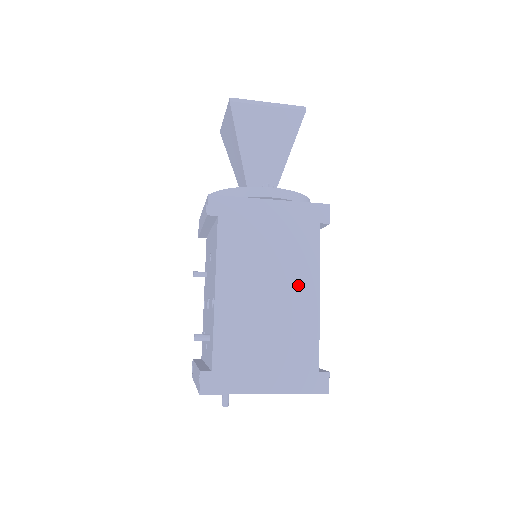
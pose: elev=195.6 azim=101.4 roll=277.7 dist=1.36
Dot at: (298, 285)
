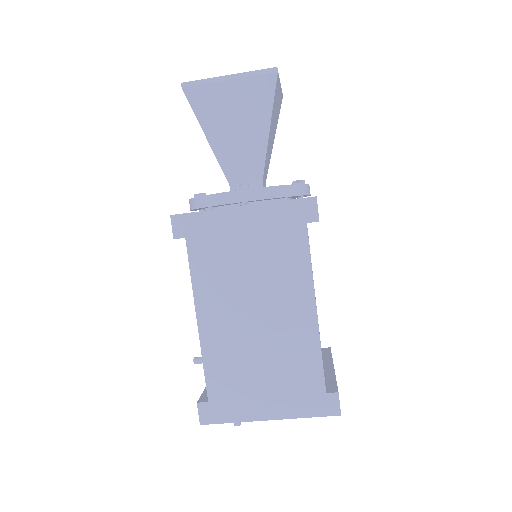
Dot at: (289, 301)
